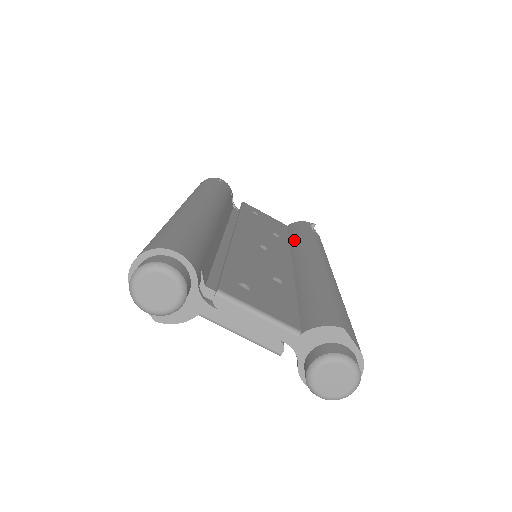
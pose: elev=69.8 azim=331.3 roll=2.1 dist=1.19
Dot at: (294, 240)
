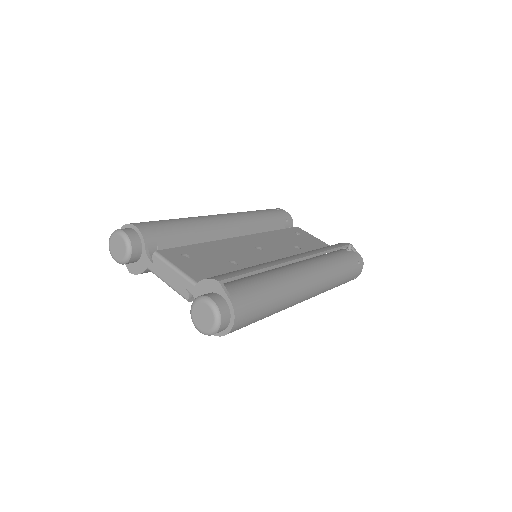
Dot at: occluded
